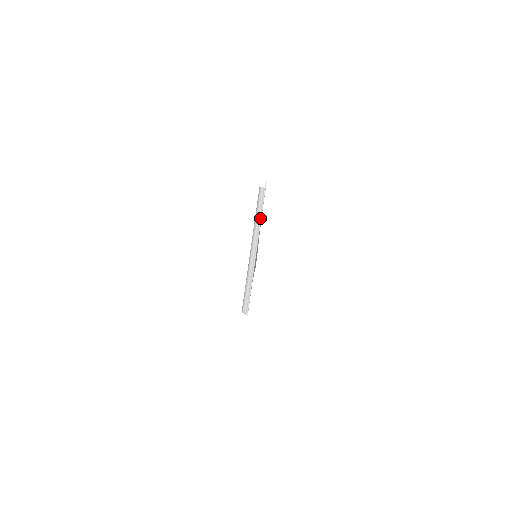
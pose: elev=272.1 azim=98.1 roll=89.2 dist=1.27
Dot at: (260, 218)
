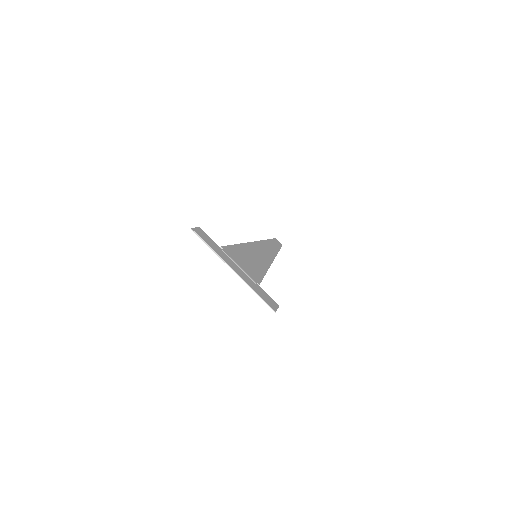
Dot at: occluded
